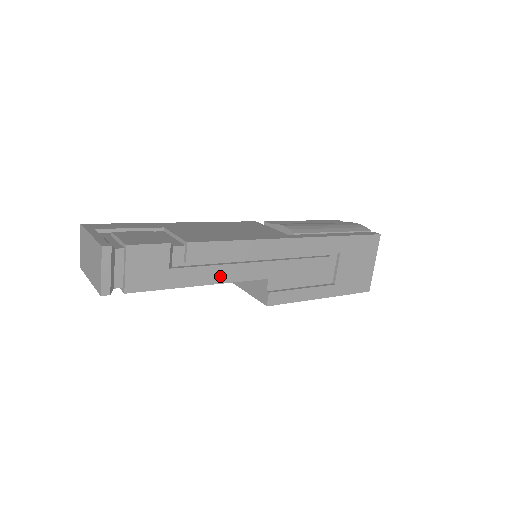
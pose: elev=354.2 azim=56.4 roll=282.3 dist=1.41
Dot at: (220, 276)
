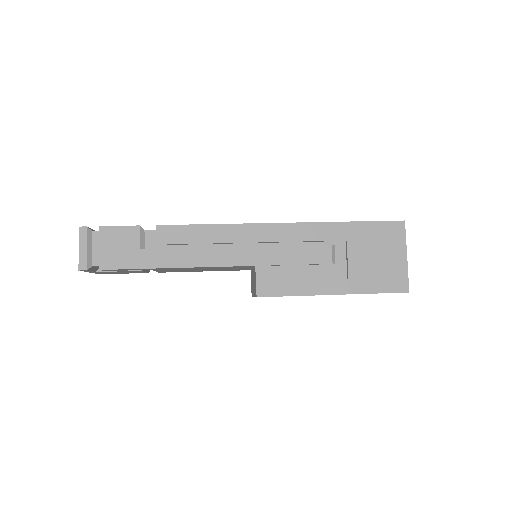
Dot at: (194, 259)
